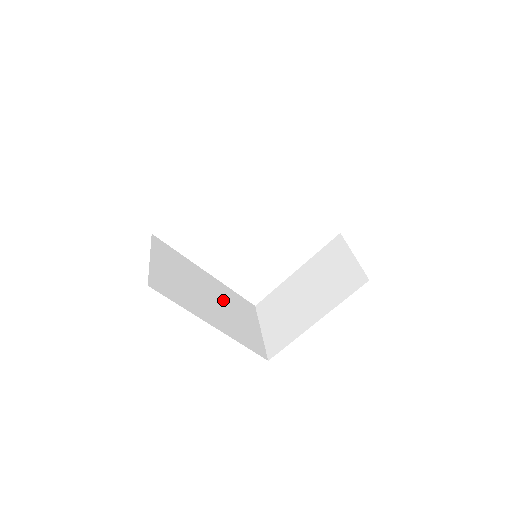
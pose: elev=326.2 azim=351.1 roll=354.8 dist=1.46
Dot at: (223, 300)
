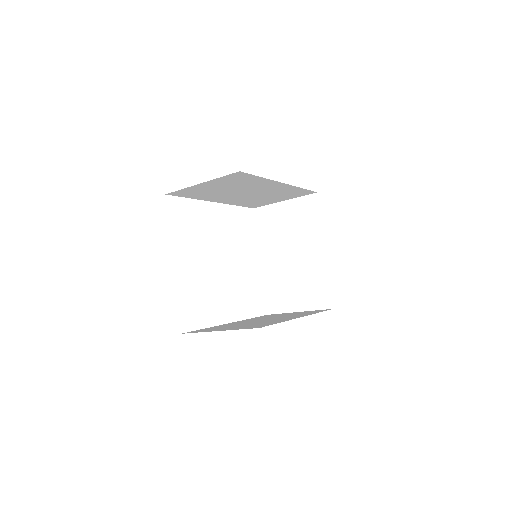
Dot at: occluded
